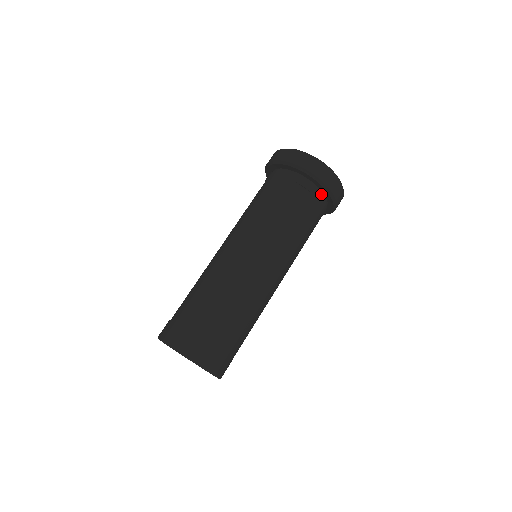
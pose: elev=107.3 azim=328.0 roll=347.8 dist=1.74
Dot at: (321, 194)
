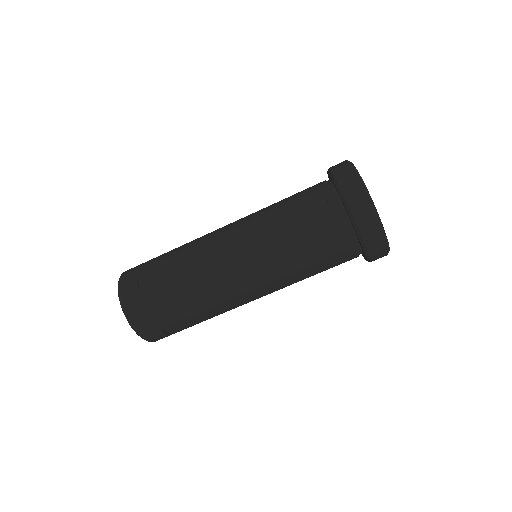
Dot at: occluded
